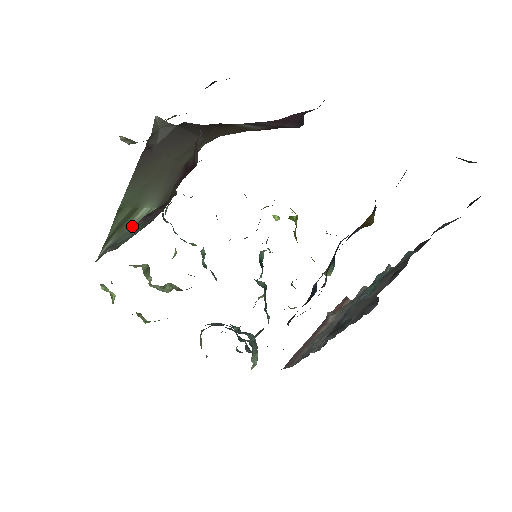
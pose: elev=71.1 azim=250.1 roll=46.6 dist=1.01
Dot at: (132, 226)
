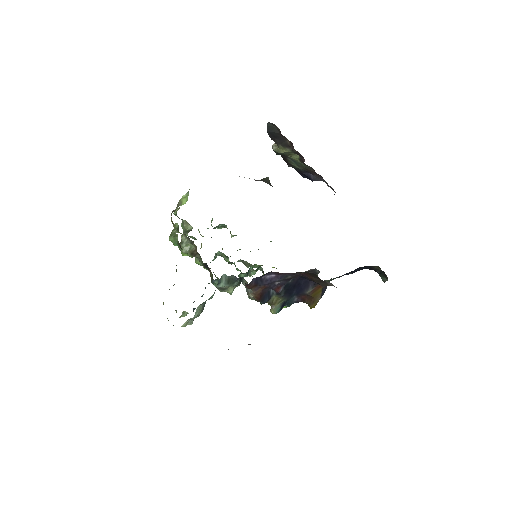
Dot at: occluded
